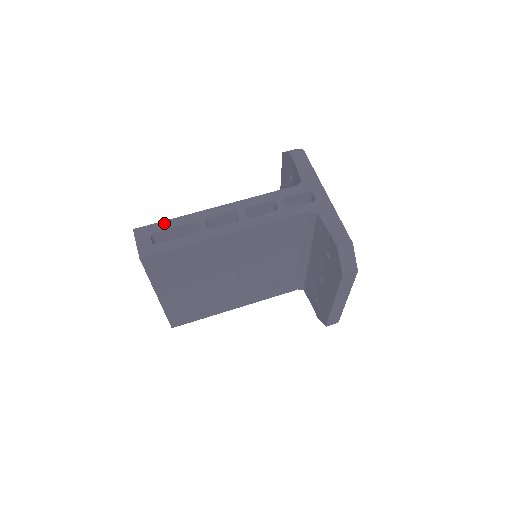
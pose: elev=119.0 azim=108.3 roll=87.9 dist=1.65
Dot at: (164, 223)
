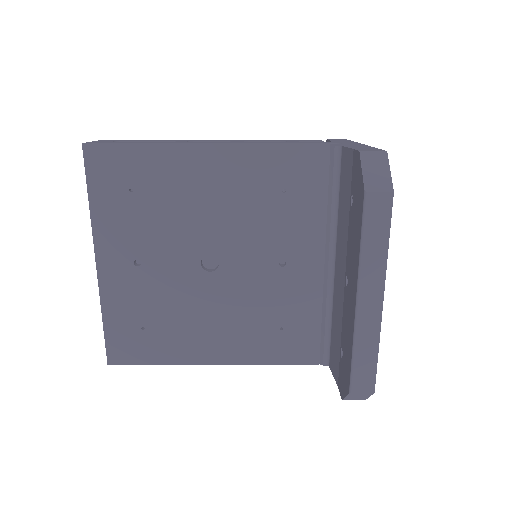
Dot at: (138, 140)
